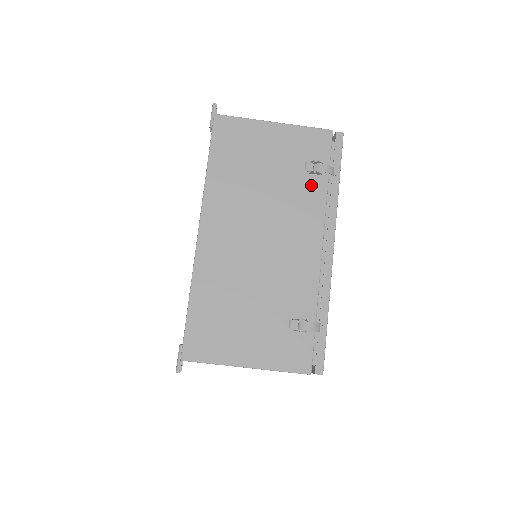
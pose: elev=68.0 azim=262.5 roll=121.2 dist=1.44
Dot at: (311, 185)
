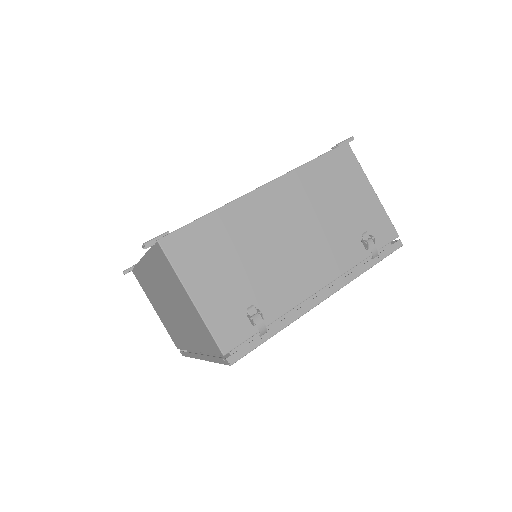
Dot at: (355, 248)
